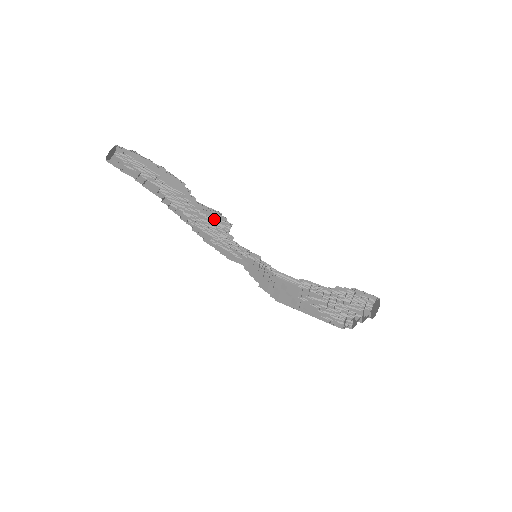
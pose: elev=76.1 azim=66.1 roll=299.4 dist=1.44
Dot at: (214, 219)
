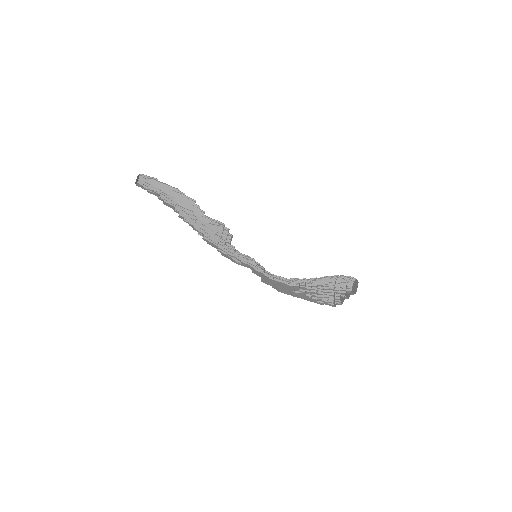
Dot at: (217, 232)
